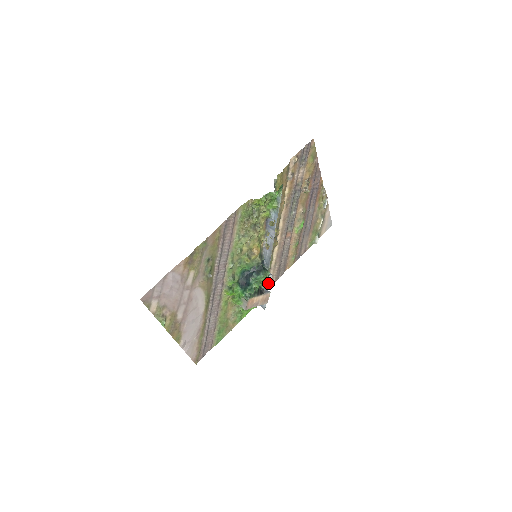
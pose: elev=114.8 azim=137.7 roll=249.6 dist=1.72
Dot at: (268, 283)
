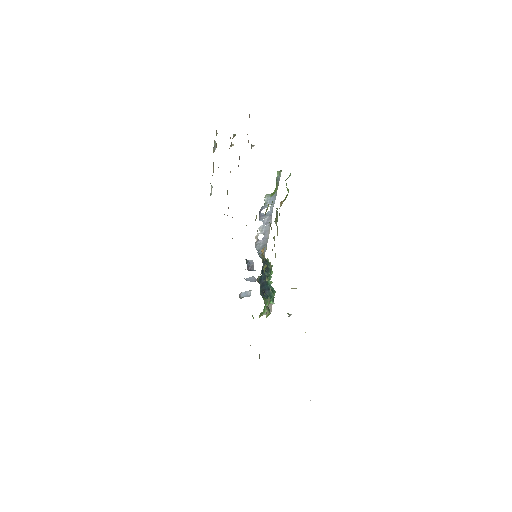
Dot at: occluded
